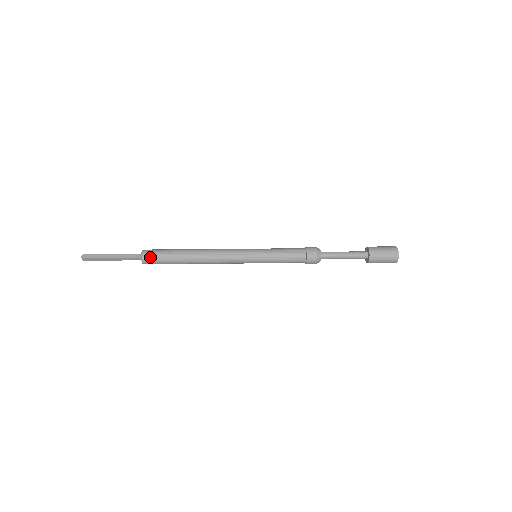
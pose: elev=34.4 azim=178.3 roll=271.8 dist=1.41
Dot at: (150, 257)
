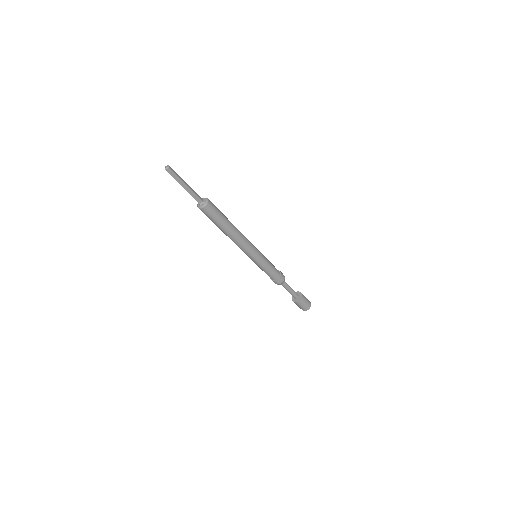
Dot at: (212, 207)
